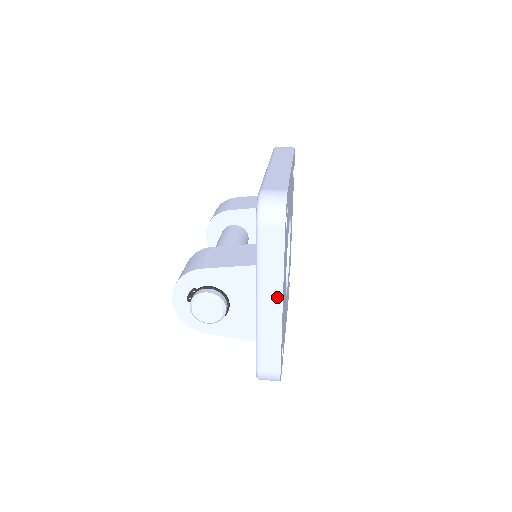
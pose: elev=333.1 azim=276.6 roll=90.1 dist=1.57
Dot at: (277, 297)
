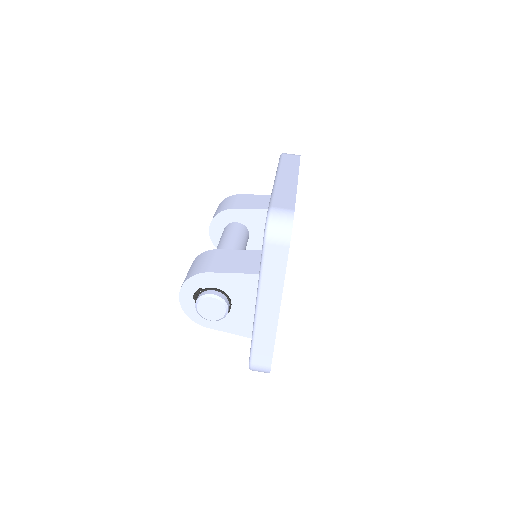
Dot at: (275, 303)
